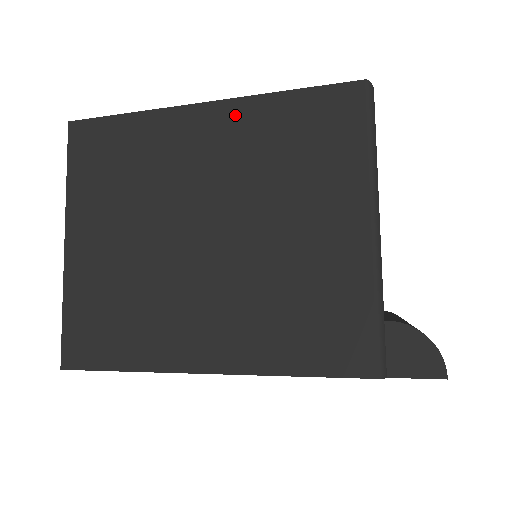
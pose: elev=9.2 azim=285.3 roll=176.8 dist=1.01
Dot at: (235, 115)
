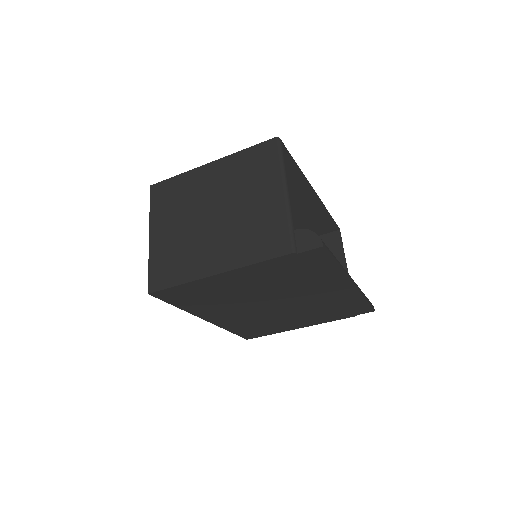
Dot at: (223, 164)
